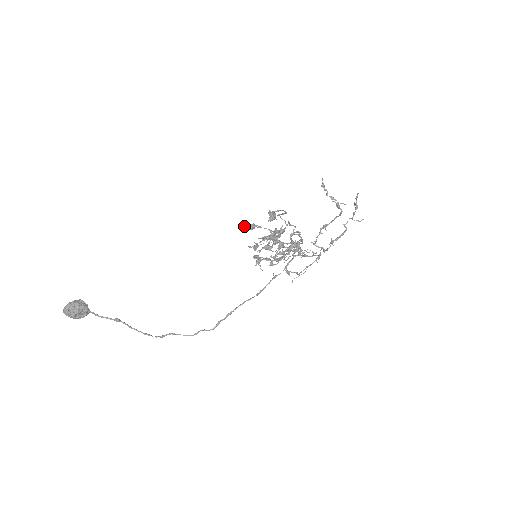
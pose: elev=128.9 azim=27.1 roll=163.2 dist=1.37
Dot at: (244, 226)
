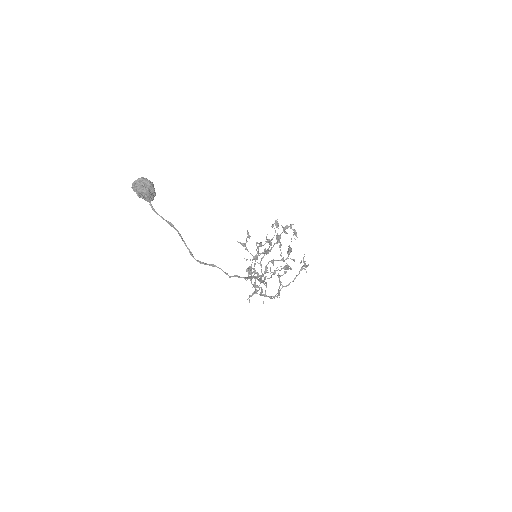
Dot at: (248, 232)
